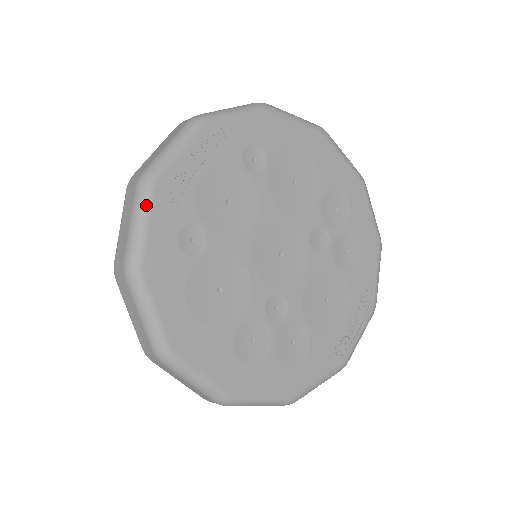
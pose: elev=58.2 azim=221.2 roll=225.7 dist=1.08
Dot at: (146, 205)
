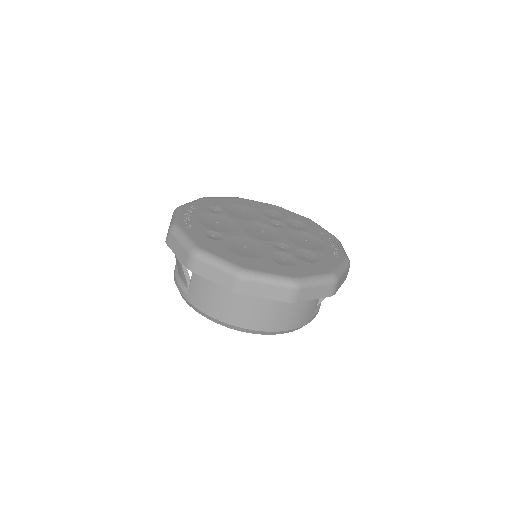
Dot at: (180, 231)
